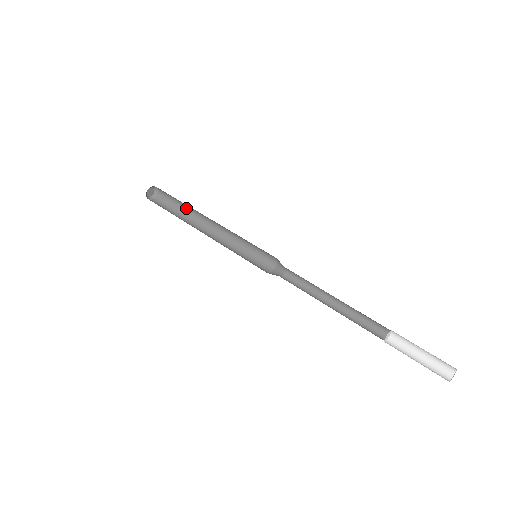
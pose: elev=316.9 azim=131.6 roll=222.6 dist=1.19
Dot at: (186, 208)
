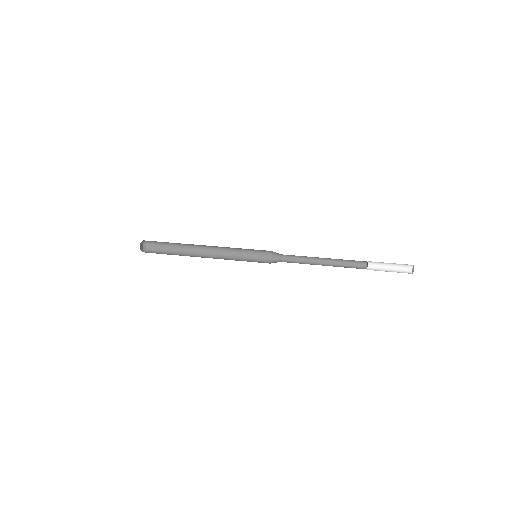
Dot at: (179, 249)
